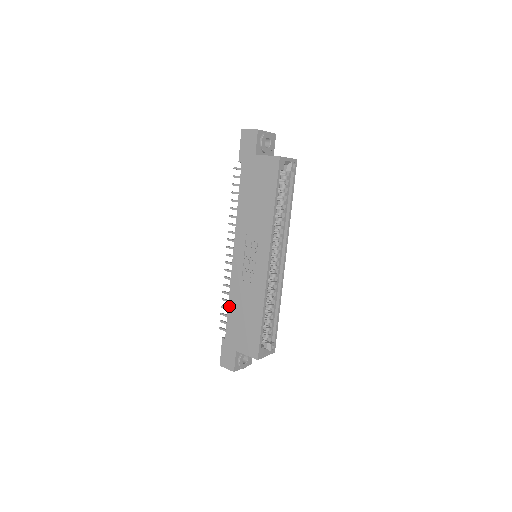
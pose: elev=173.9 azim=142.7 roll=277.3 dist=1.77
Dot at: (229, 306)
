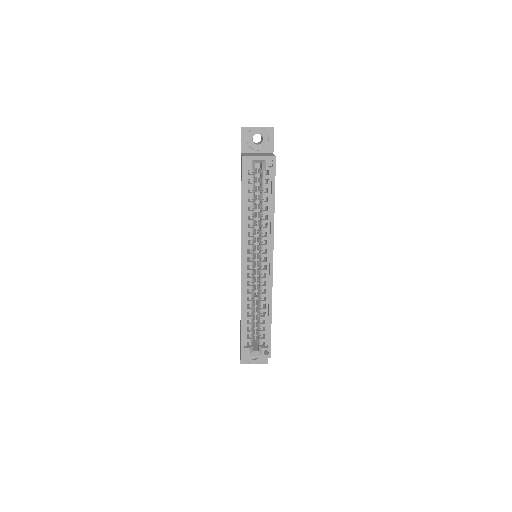
Dot at: occluded
